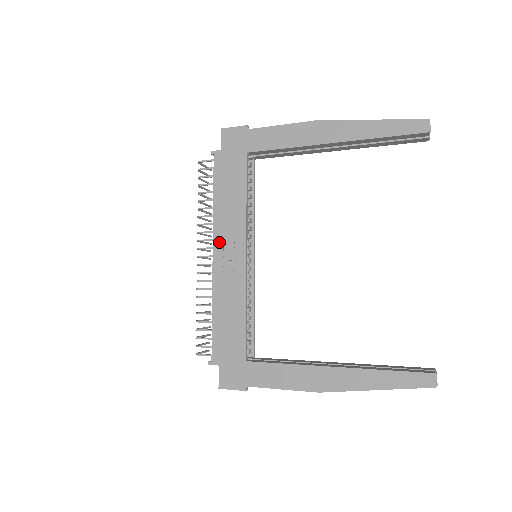
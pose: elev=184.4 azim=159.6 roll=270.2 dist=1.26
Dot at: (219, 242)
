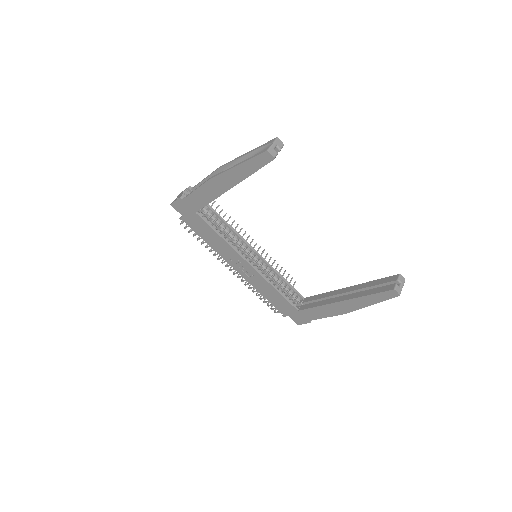
Dot at: (231, 263)
